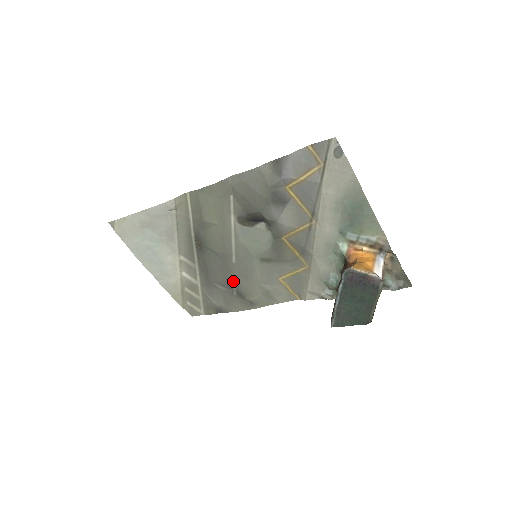
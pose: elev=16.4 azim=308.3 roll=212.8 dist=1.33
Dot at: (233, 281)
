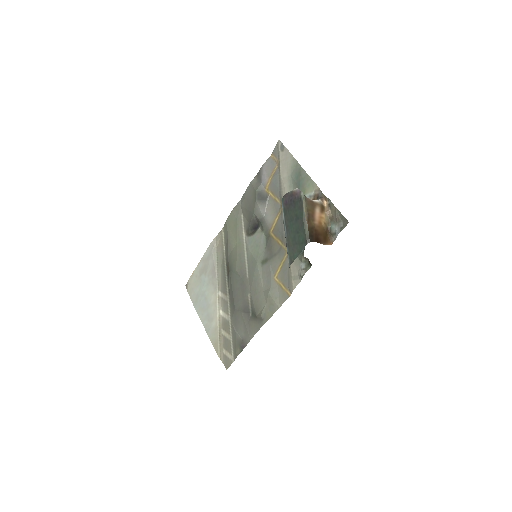
Dot at: (249, 300)
